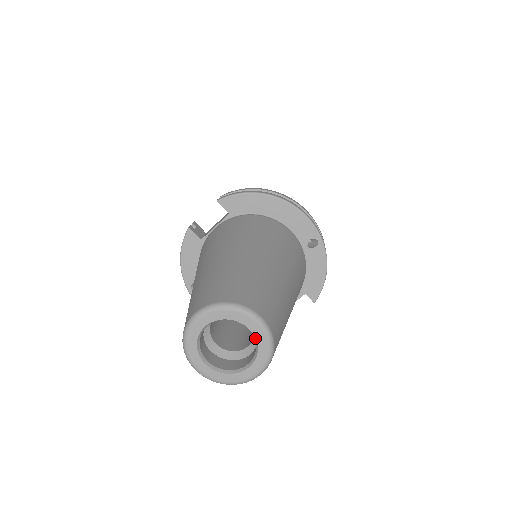
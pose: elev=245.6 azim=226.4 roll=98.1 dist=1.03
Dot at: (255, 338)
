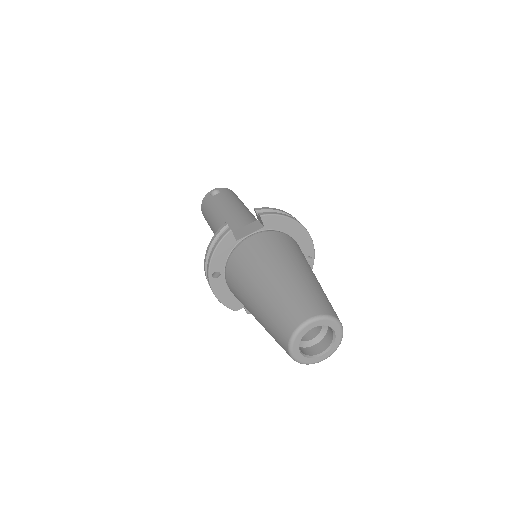
Dot at: (335, 338)
